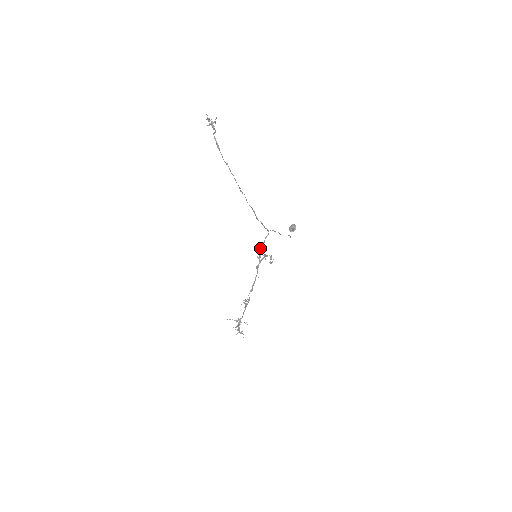
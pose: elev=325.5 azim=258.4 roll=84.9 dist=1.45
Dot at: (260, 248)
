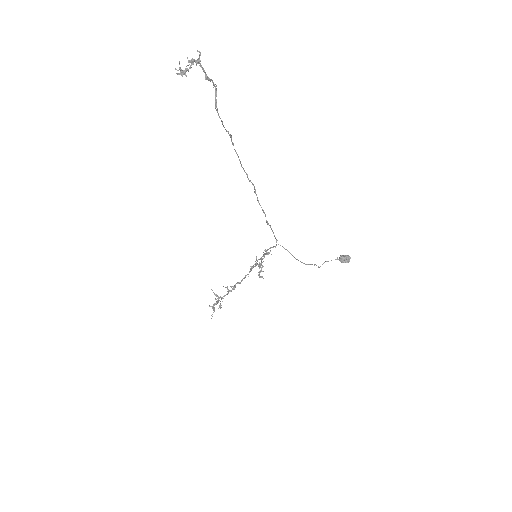
Dot at: occluded
